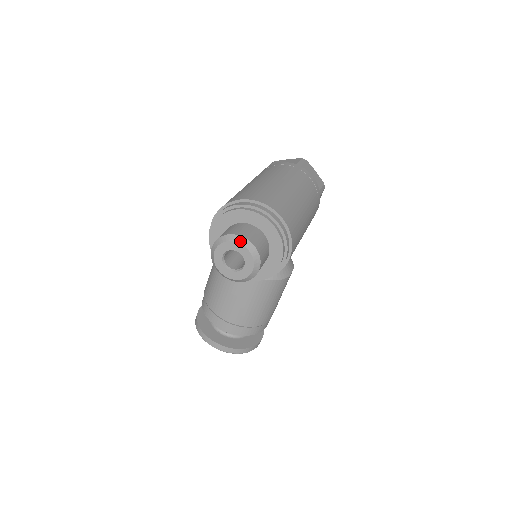
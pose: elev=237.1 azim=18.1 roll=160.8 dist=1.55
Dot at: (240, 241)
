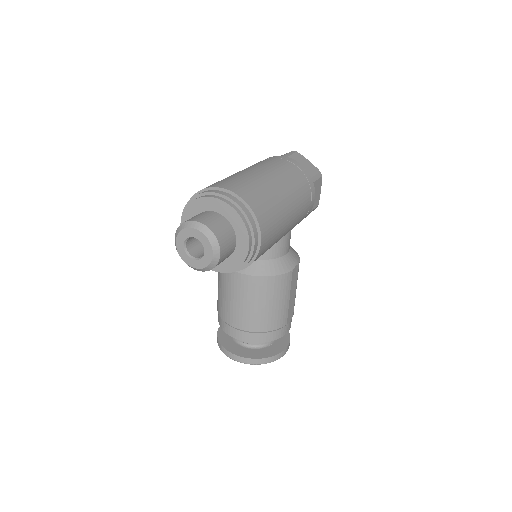
Dot at: (194, 226)
